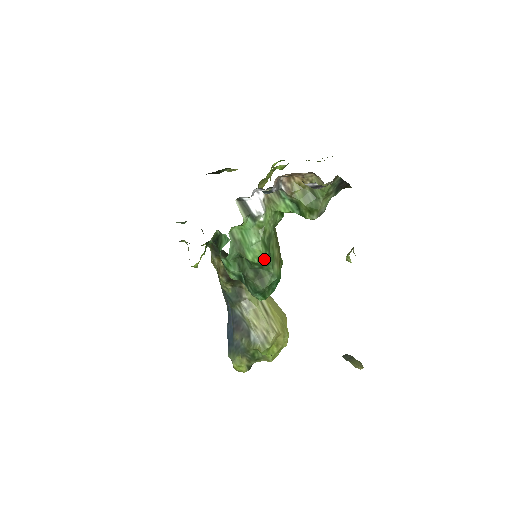
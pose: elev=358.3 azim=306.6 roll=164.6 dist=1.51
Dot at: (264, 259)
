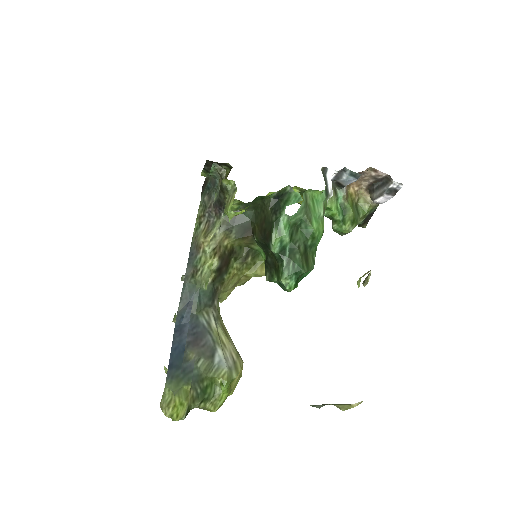
Dot at: (320, 238)
